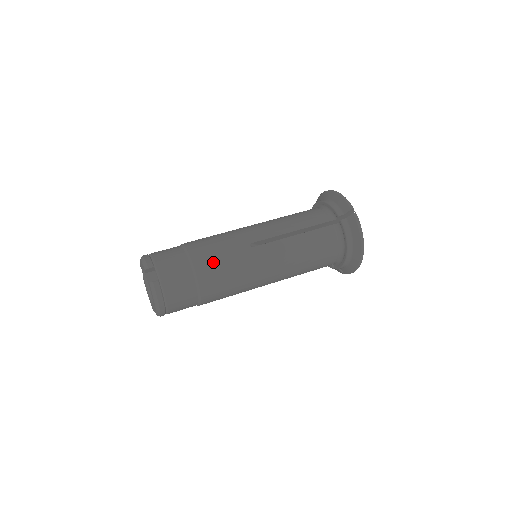
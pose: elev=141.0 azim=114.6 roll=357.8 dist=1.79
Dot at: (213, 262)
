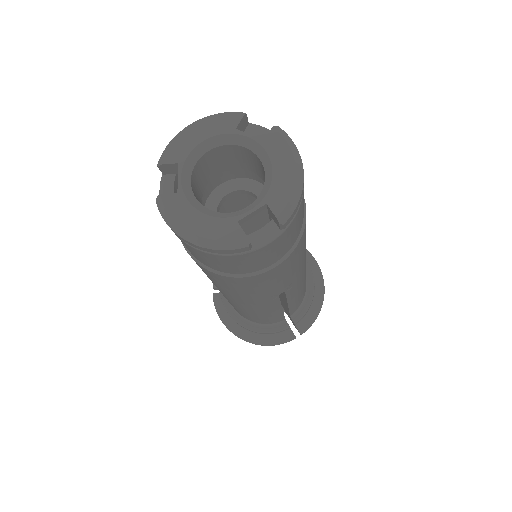
Dot at: occluded
